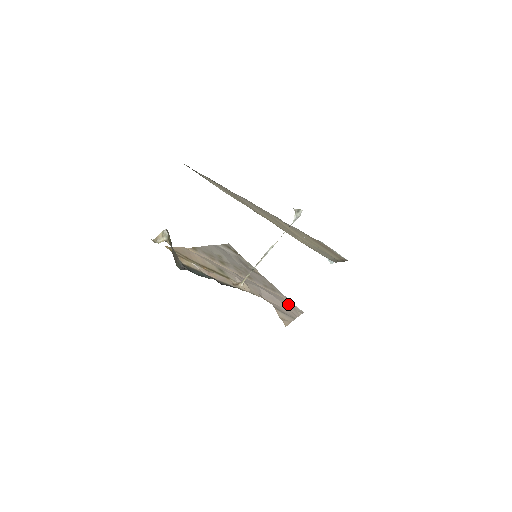
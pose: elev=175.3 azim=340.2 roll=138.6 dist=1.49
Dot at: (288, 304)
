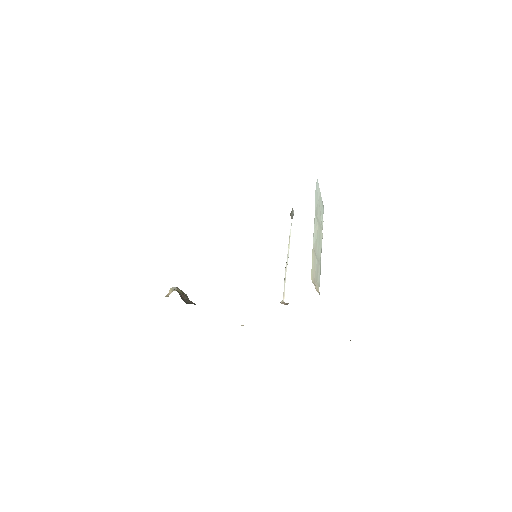
Dot at: occluded
